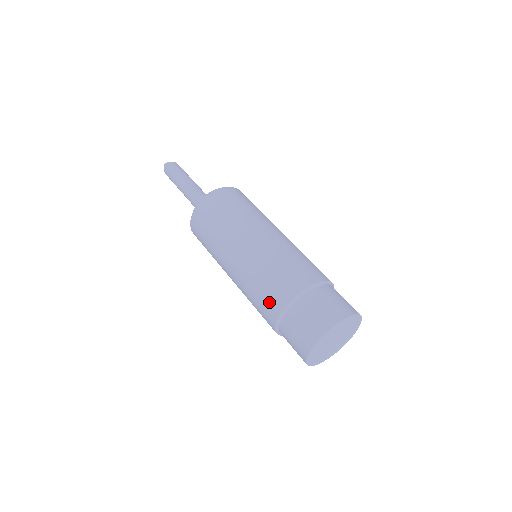
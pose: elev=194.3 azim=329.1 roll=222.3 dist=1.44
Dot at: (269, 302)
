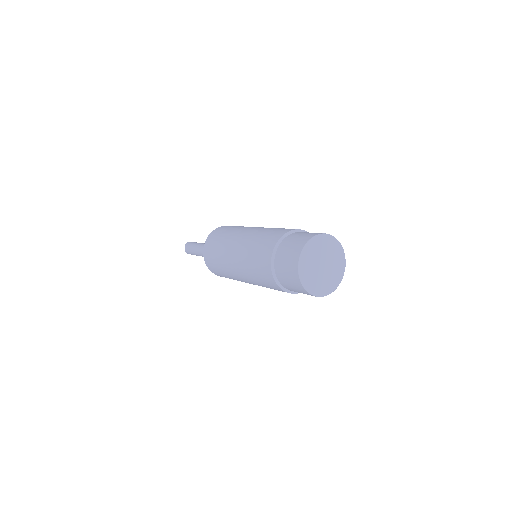
Dot at: (270, 238)
